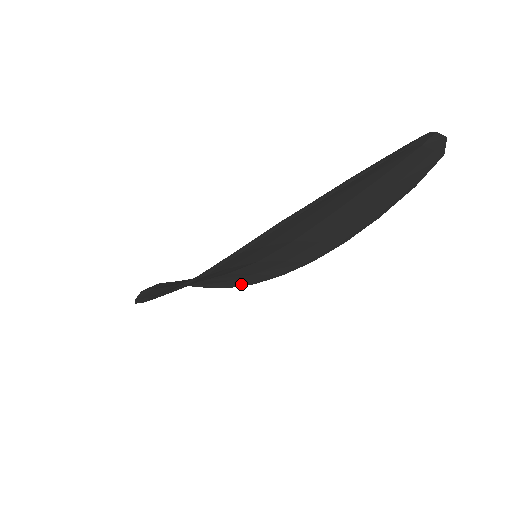
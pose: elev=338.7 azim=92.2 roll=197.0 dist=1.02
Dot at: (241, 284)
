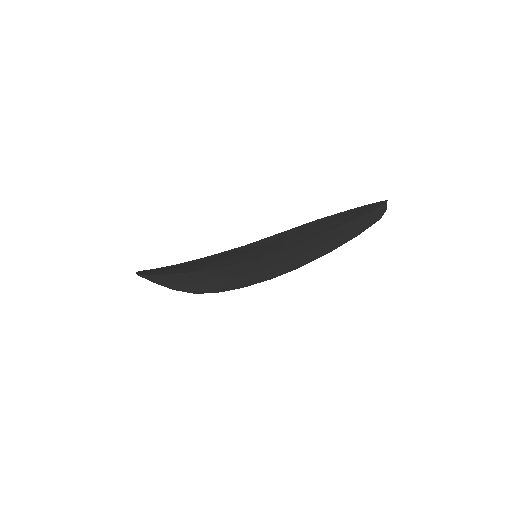
Dot at: (207, 290)
